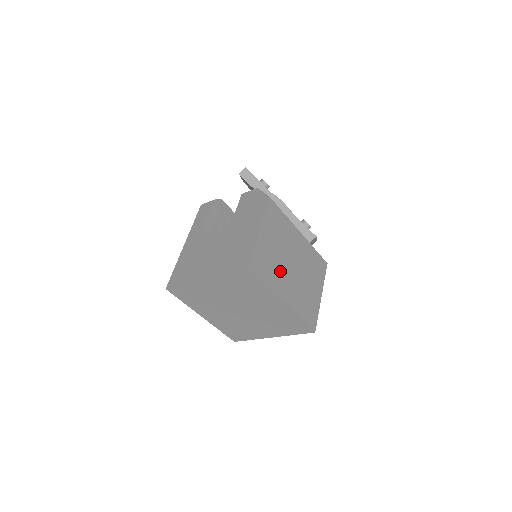
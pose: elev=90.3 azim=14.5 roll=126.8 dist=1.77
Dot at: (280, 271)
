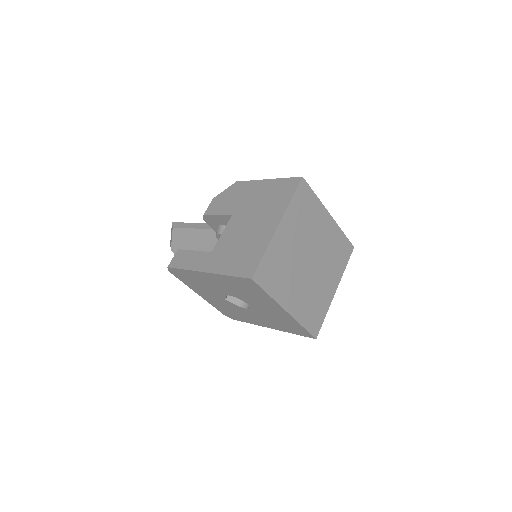
Dot at: occluded
